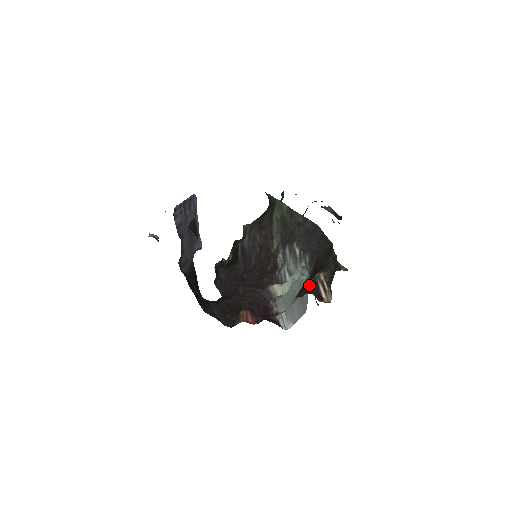
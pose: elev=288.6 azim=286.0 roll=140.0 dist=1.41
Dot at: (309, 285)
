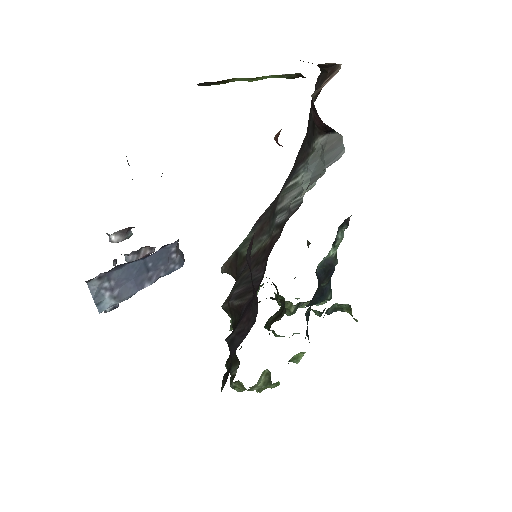
Dot at: (314, 100)
